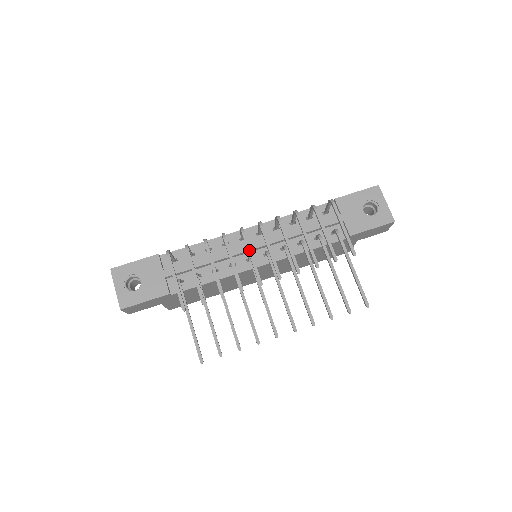
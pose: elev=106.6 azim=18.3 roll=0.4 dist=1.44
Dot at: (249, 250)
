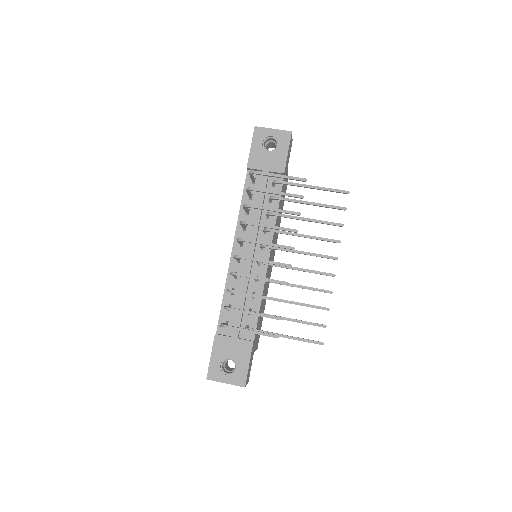
Dot at: (257, 260)
